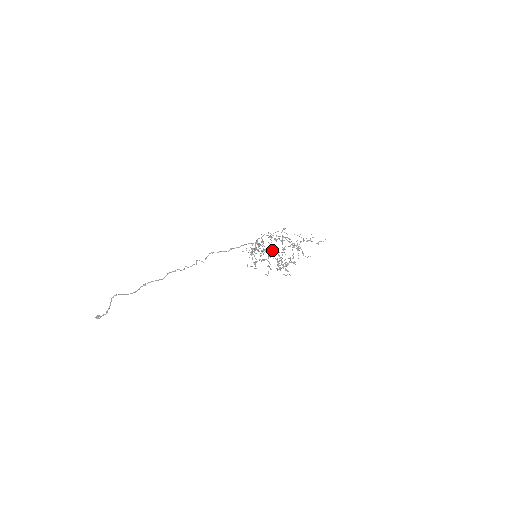
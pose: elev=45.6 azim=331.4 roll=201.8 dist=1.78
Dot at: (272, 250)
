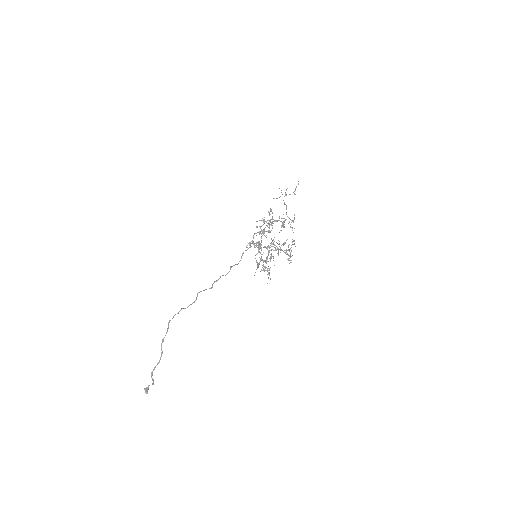
Dot at: (261, 233)
